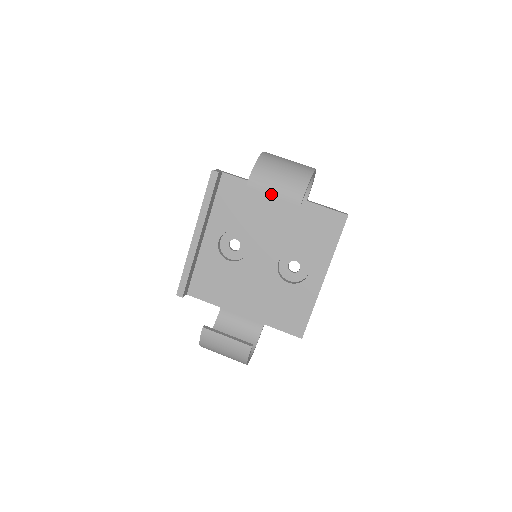
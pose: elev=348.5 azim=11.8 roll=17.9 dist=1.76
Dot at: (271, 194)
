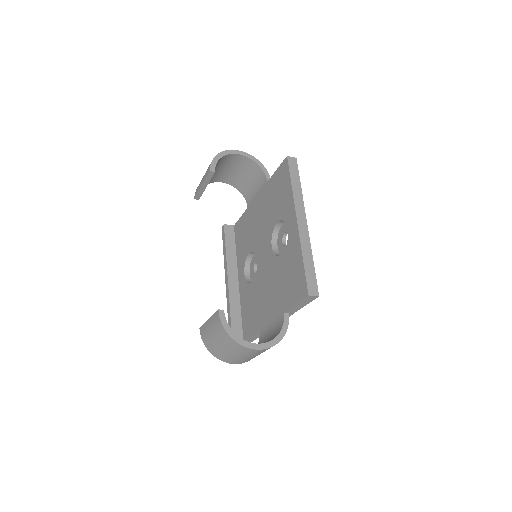
Dot at: (201, 186)
